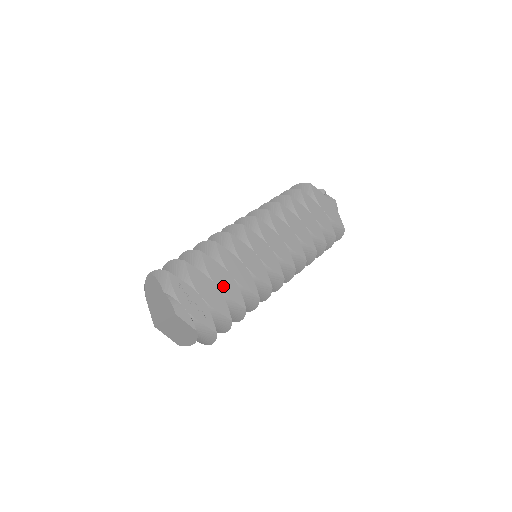
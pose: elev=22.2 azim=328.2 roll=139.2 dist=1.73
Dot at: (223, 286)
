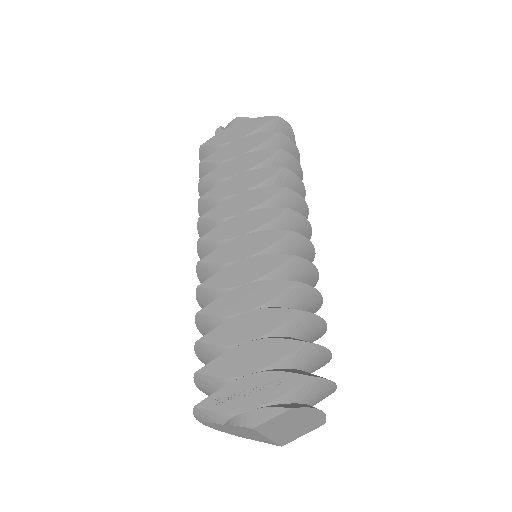
Dot at: (254, 332)
